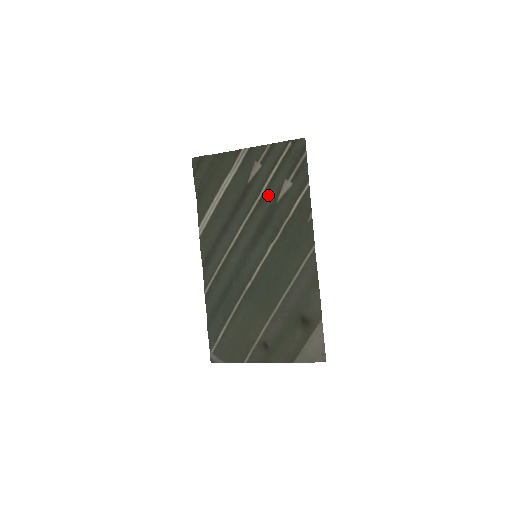
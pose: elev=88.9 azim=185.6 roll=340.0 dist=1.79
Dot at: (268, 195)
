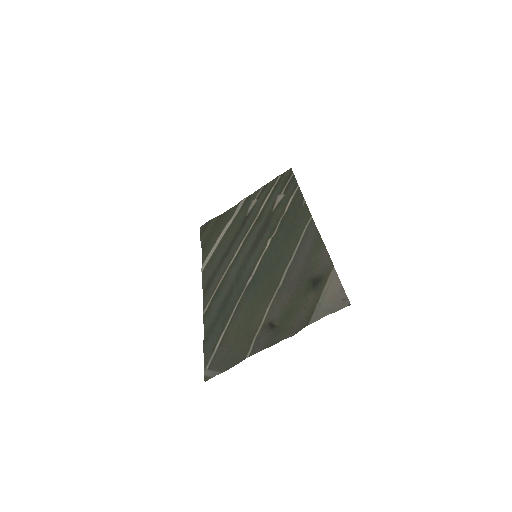
Dot at: (264, 212)
